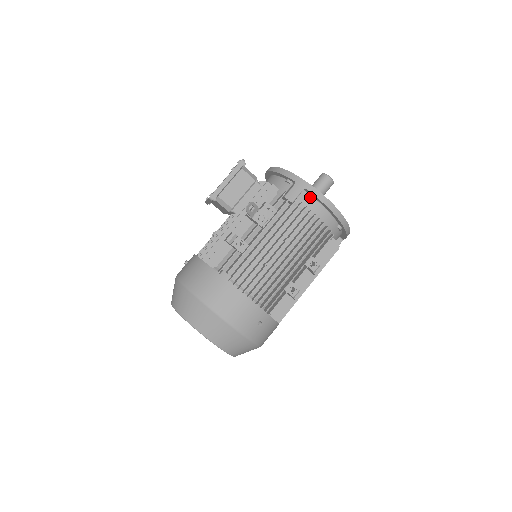
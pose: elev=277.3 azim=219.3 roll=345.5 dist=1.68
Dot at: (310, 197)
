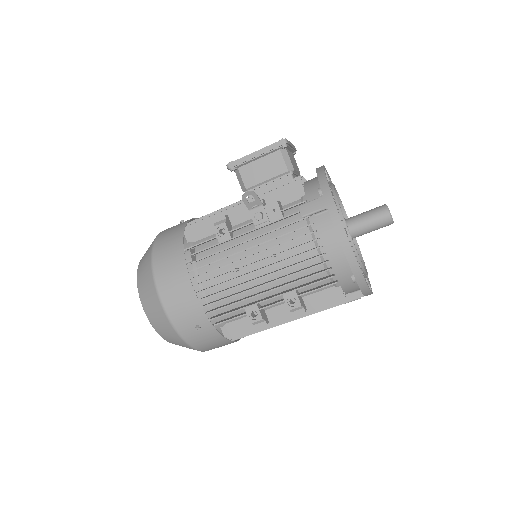
Dot at: (330, 222)
